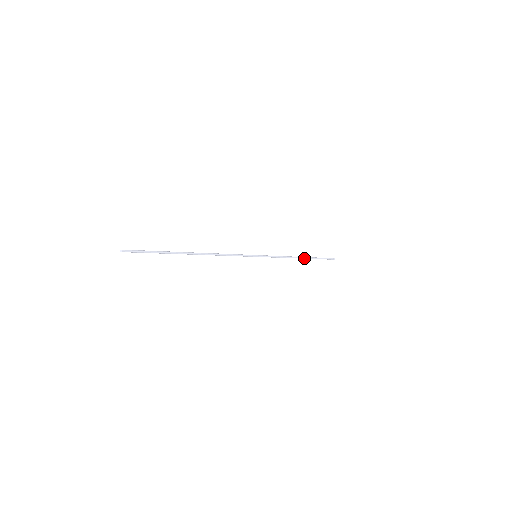
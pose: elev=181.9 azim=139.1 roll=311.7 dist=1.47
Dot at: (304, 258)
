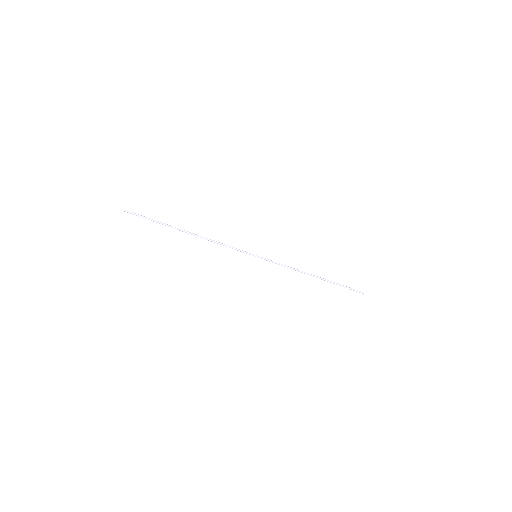
Dot at: (319, 278)
